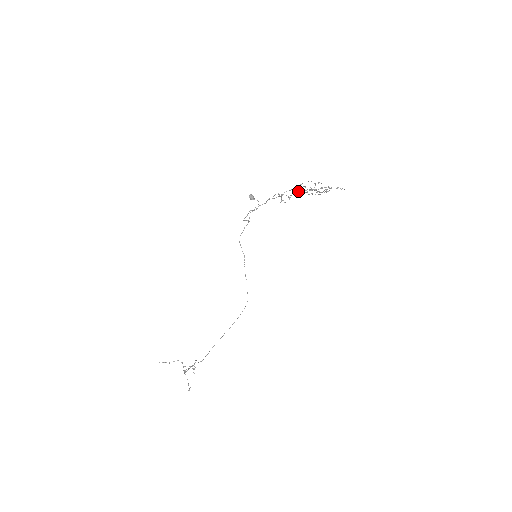
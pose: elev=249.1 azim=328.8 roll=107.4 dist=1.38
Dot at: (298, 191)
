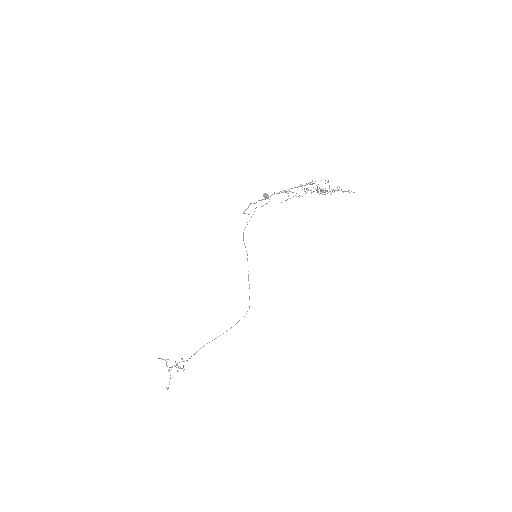
Dot at: (304, 188)
